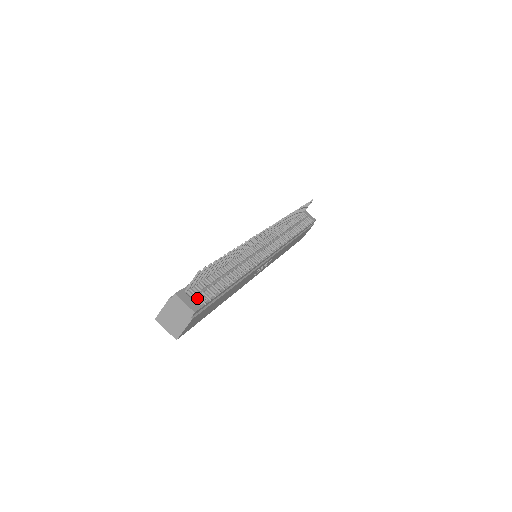
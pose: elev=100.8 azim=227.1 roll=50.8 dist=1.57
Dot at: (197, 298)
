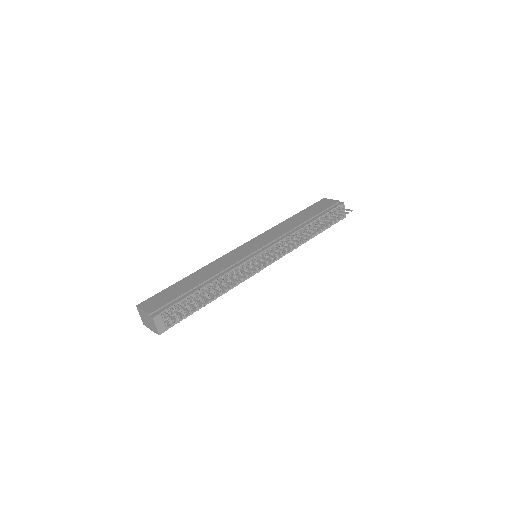
Dot at: (169, 320)
